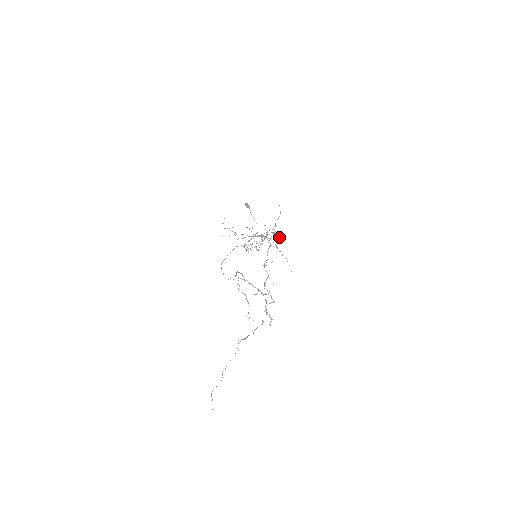
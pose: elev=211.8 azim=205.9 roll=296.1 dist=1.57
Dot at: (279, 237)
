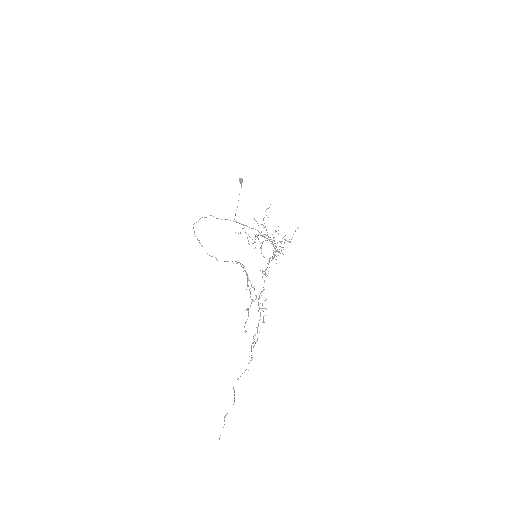
Dot at: occluded
